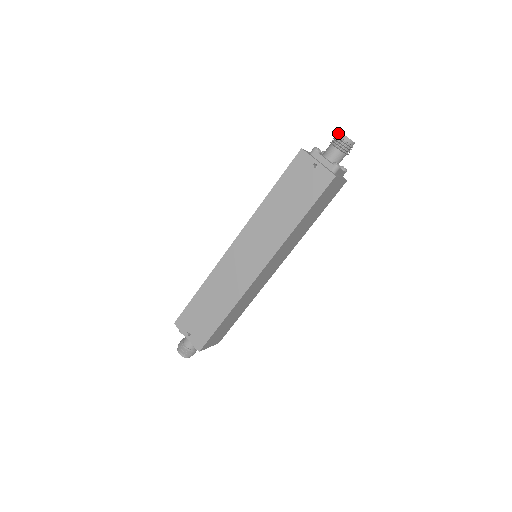
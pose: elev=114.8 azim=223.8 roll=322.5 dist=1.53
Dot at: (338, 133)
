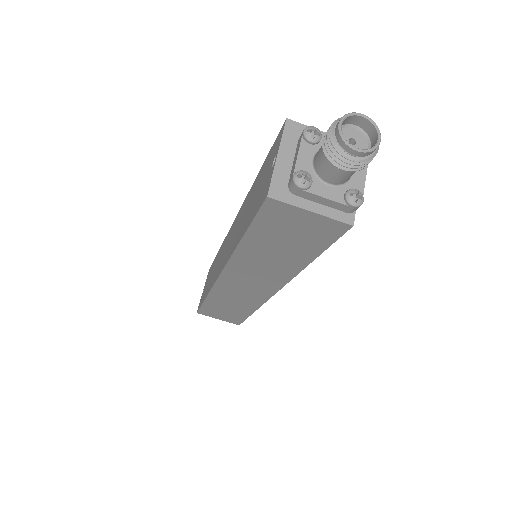
Dot at: (351, 114)
